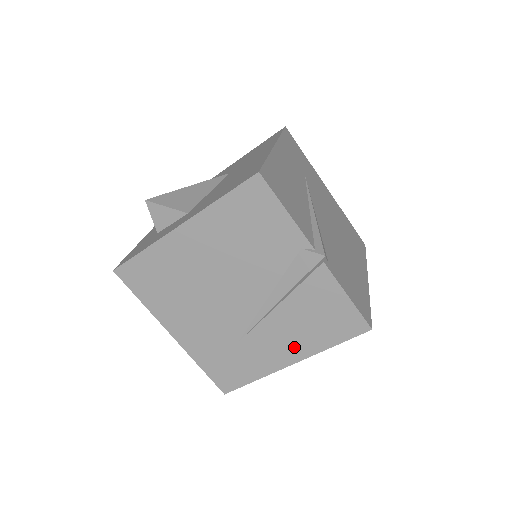
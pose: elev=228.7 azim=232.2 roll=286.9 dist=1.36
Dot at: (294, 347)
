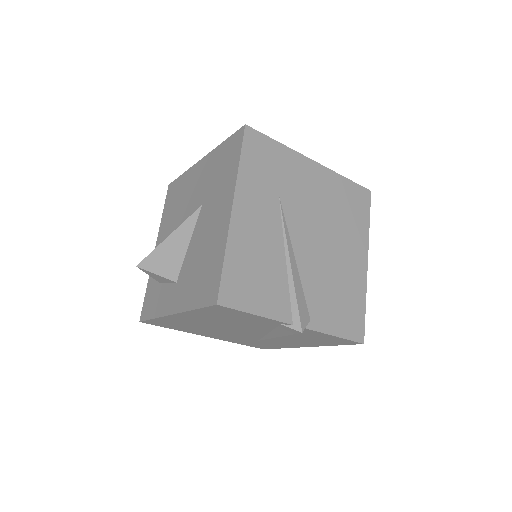
Dot at: (304, 344)
